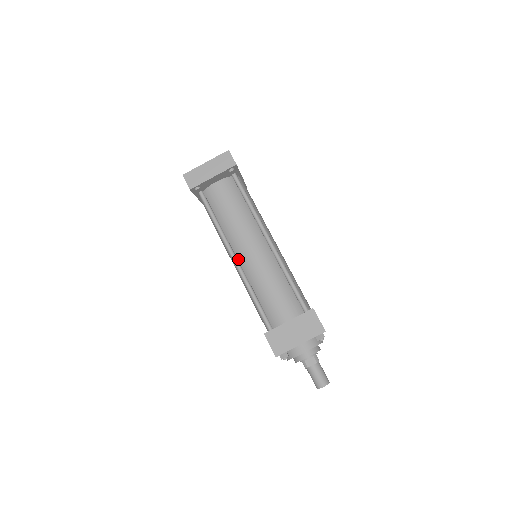
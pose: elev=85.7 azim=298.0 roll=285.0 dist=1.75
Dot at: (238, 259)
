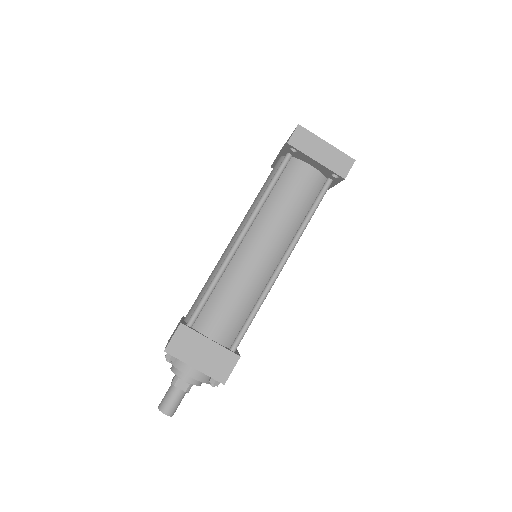
Dot at: (242, 242)
